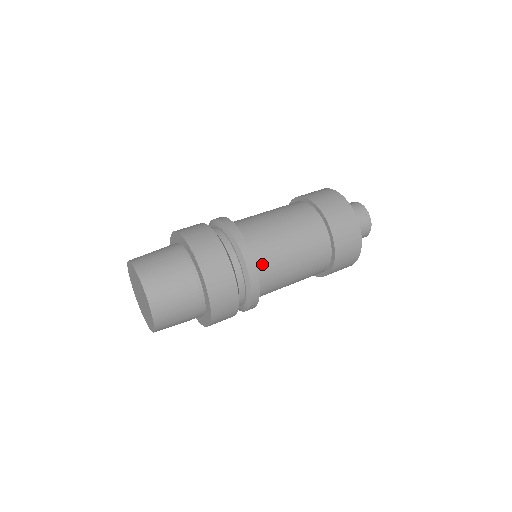
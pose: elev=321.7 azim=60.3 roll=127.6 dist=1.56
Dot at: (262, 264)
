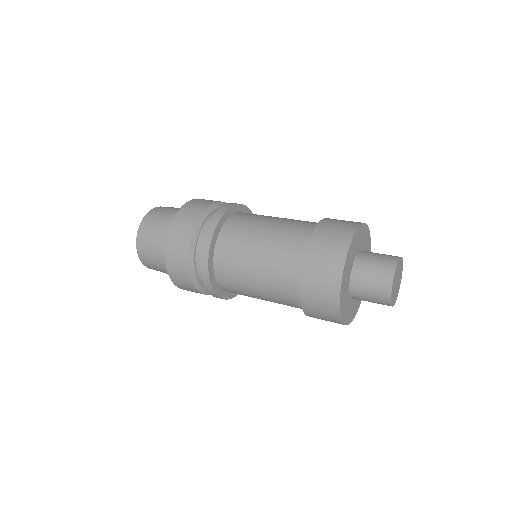
Dot at: (223, 273)
